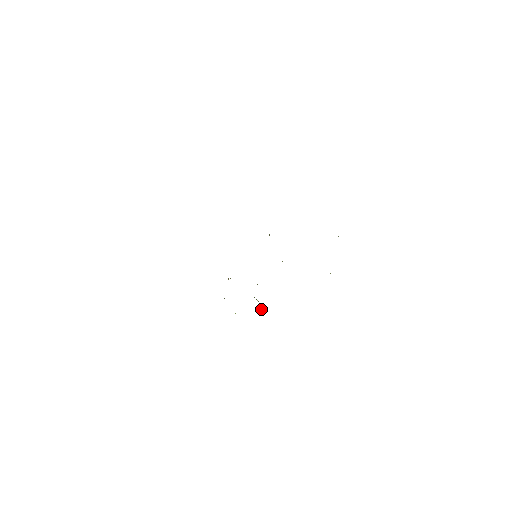
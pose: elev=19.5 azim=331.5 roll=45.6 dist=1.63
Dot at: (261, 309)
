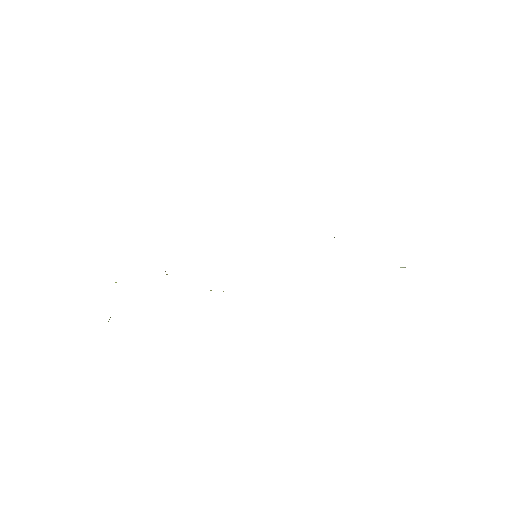
Dot at: occluded
